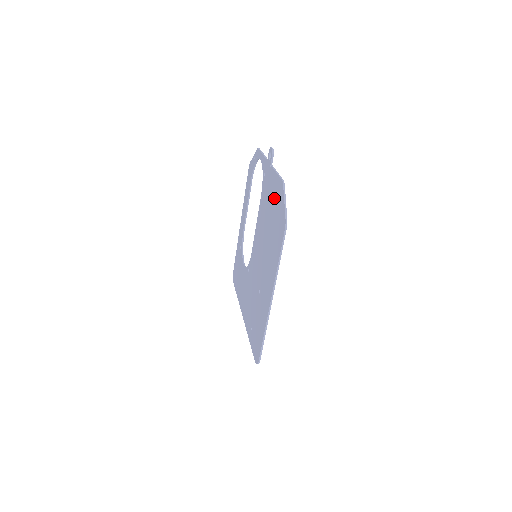
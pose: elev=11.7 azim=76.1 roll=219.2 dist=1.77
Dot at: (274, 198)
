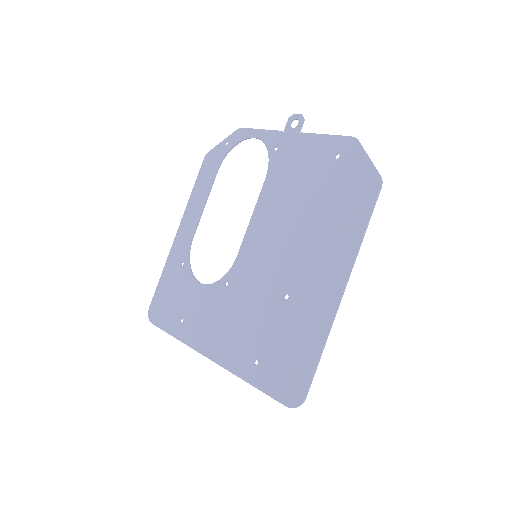
Dot at: (325, 163)
